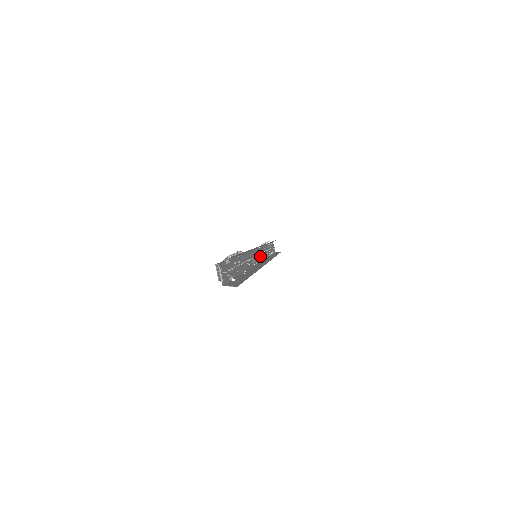
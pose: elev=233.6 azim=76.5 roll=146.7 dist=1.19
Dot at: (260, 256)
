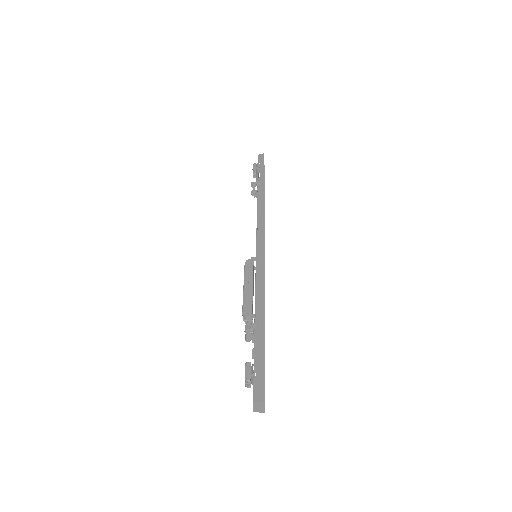
Dot at: occluded
